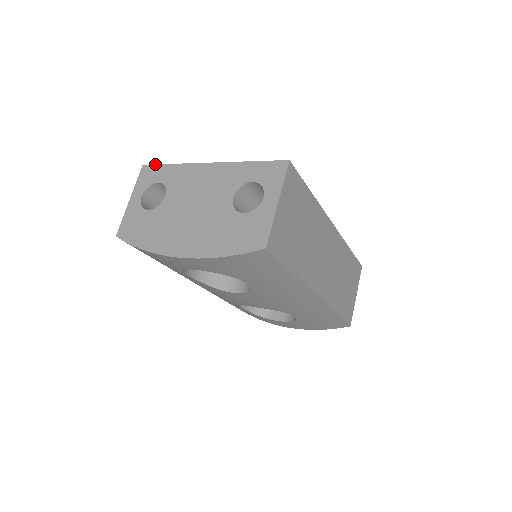
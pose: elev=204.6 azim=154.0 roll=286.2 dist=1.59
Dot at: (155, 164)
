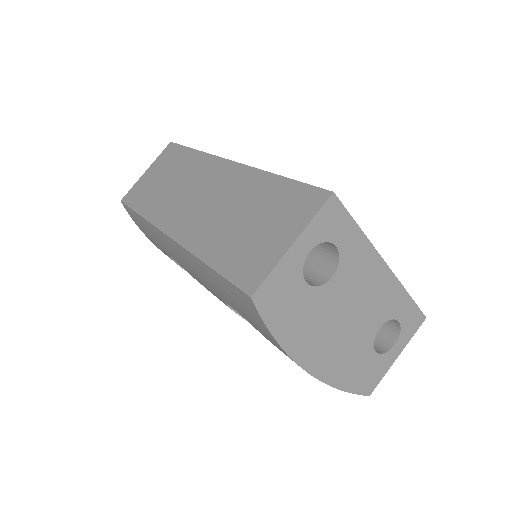
Dot at: occluded
